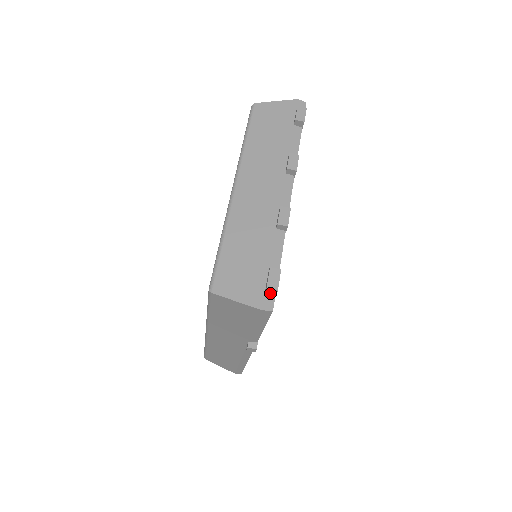
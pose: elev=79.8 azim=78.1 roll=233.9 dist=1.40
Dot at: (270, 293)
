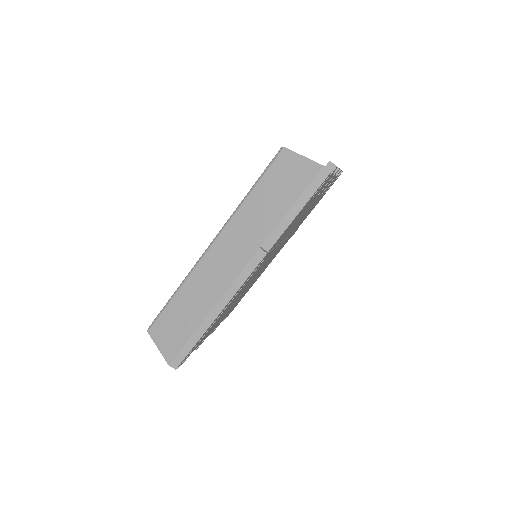
Dot at: (328, 169)
